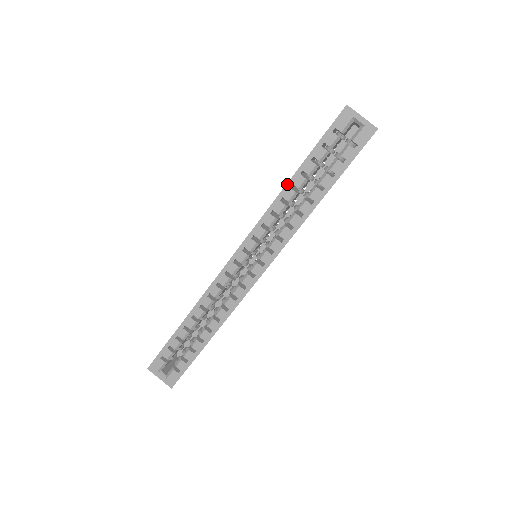
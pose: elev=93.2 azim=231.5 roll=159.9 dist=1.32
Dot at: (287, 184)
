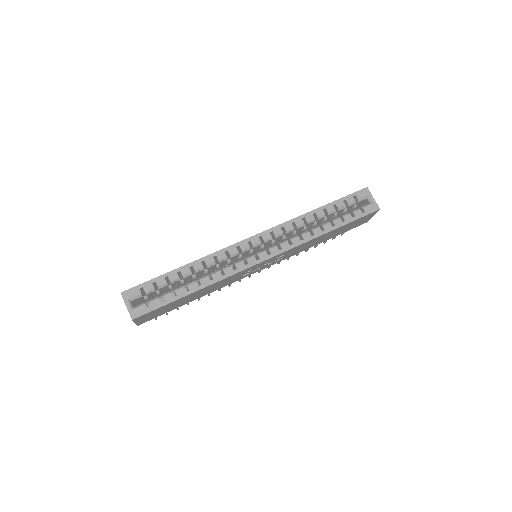
Dot at: (311, 211)
